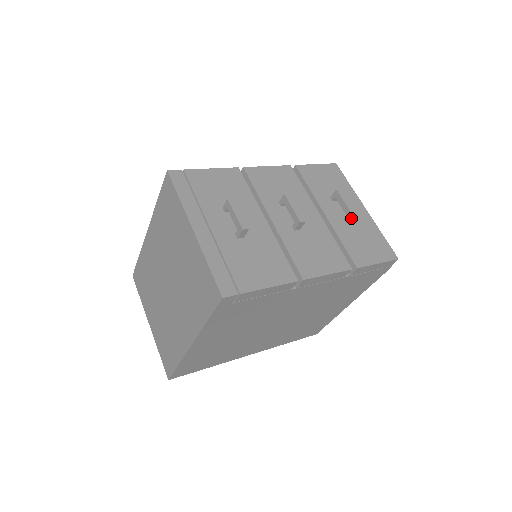
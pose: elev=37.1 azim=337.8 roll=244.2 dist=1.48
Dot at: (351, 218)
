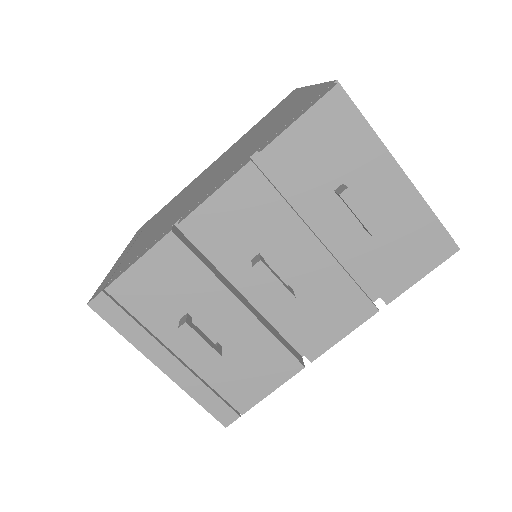
Dot at: (372, 232)
